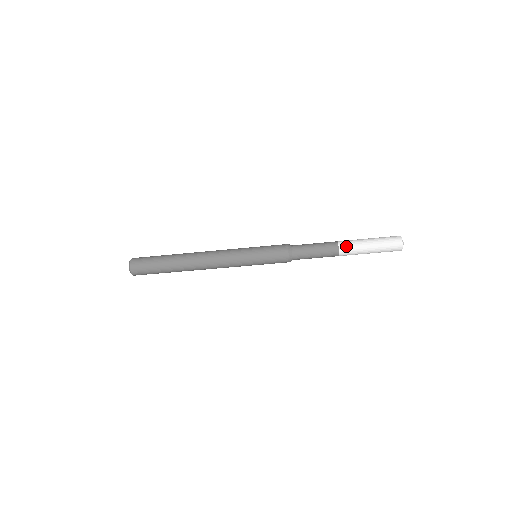
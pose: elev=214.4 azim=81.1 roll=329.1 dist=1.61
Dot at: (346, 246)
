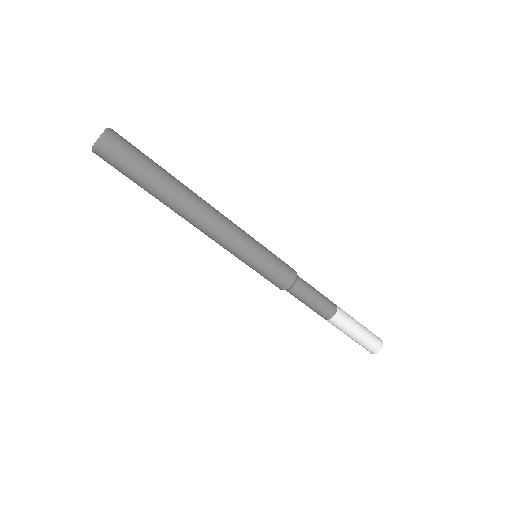
Dot at: (342, 318)
